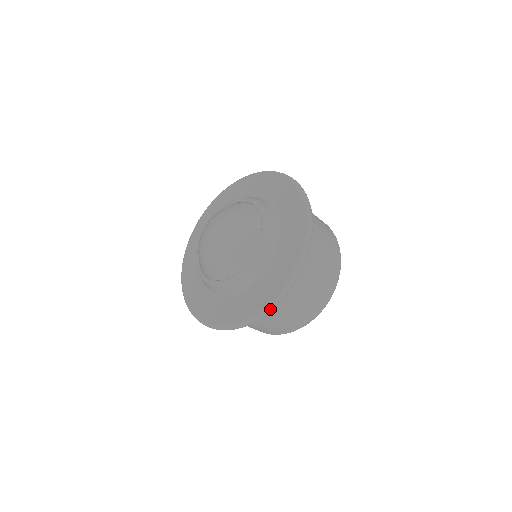
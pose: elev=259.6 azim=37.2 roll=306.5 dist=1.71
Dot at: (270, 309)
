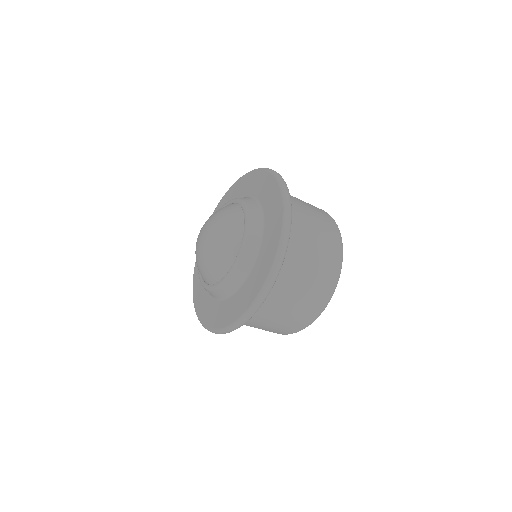
Dot at: (288, 227)
